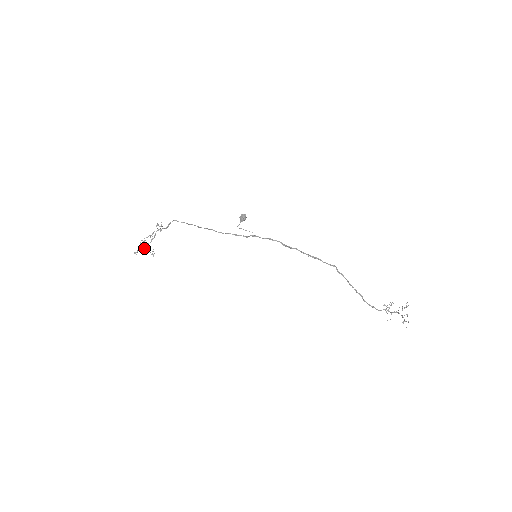
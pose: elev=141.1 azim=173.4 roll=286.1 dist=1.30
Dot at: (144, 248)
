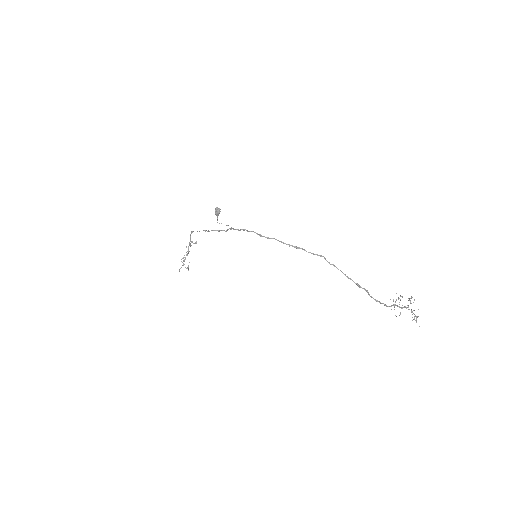
Dot at: occluded
